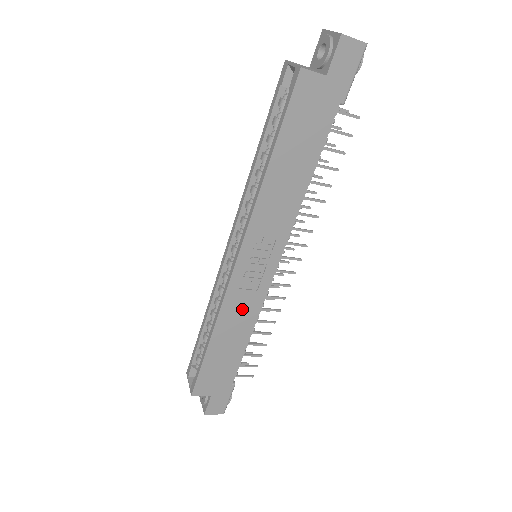
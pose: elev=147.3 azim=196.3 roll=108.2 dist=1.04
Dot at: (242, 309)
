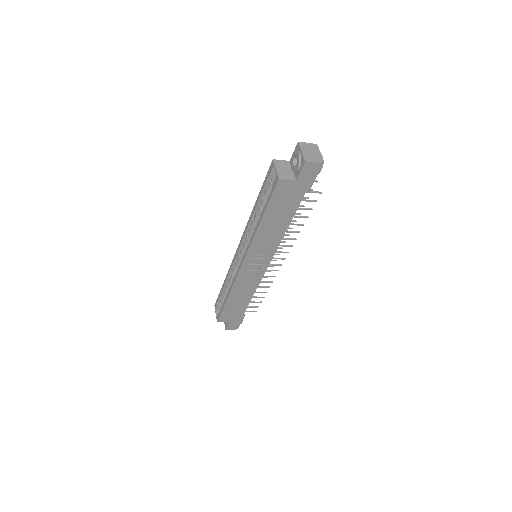
Dot at: (247, 284)
